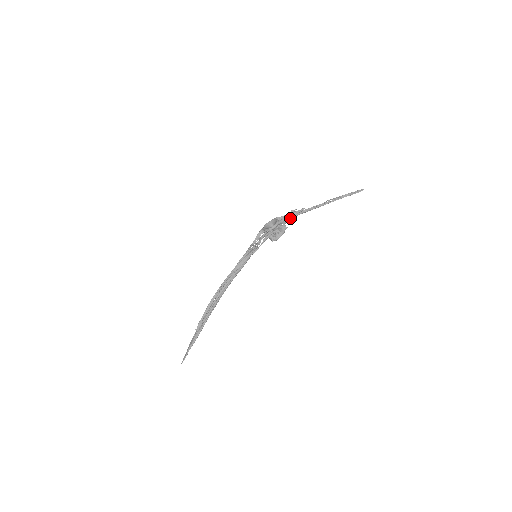
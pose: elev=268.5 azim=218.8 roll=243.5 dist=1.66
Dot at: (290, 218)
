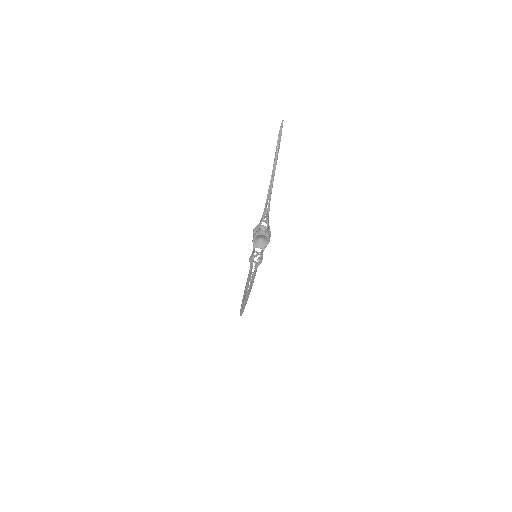
Dot at: occluded
